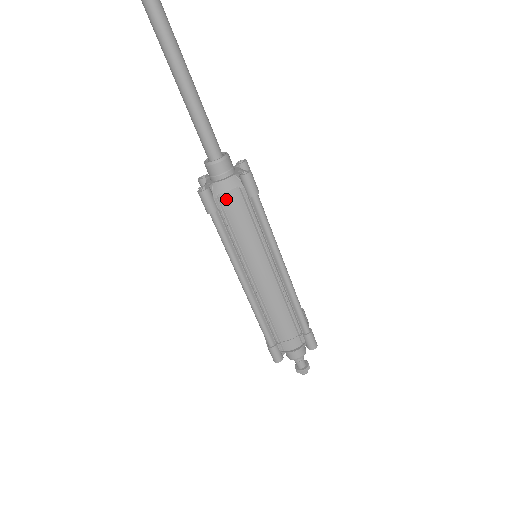
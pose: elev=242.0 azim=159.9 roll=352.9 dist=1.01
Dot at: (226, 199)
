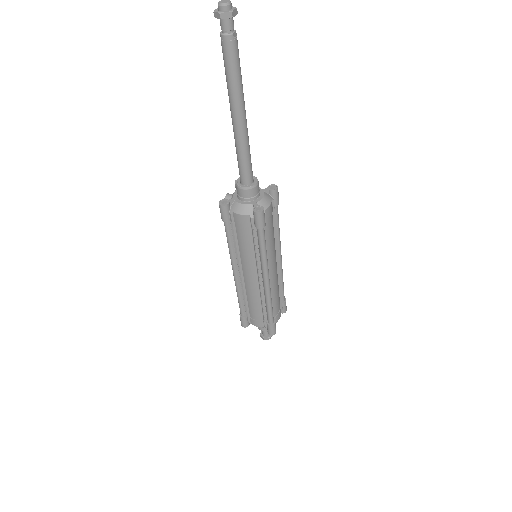
Dot at: (237, 218)
